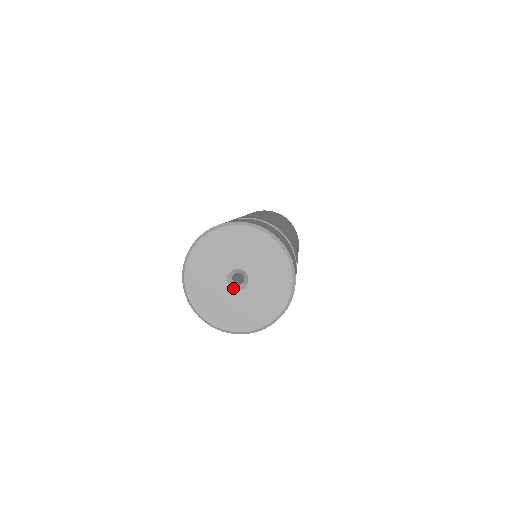
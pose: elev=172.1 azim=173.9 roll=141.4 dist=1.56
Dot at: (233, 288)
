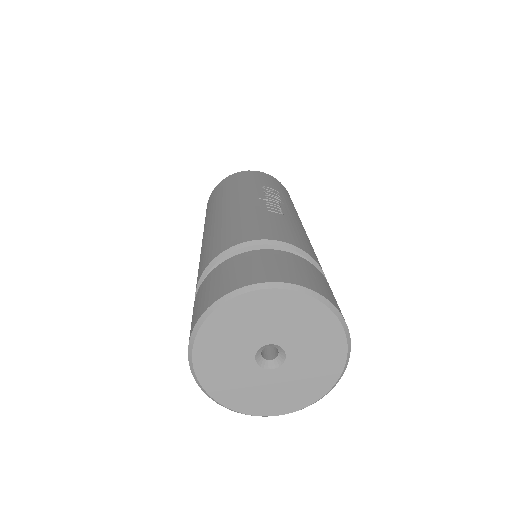
Dot at: (256, 358)
